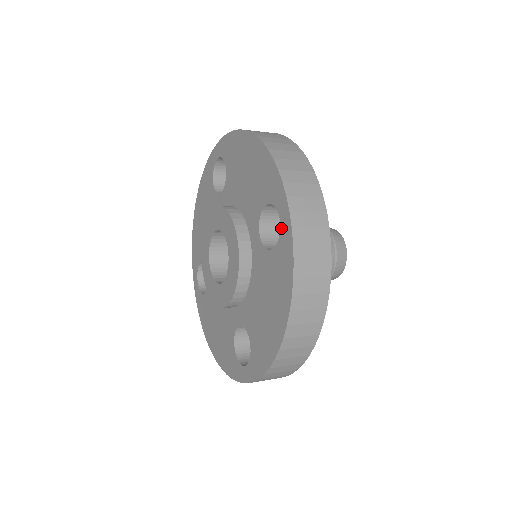
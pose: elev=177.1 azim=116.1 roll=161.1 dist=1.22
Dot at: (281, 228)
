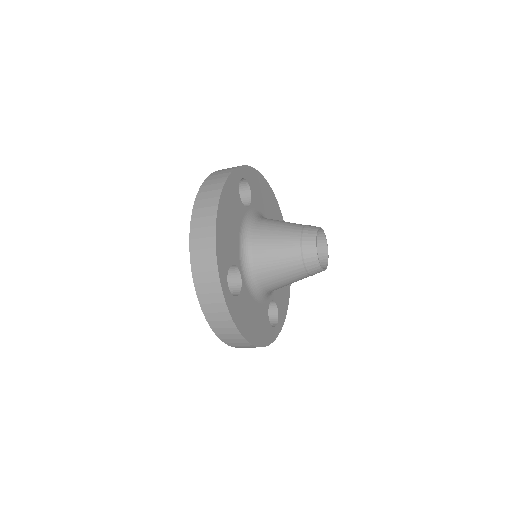
Dot at: occluded
